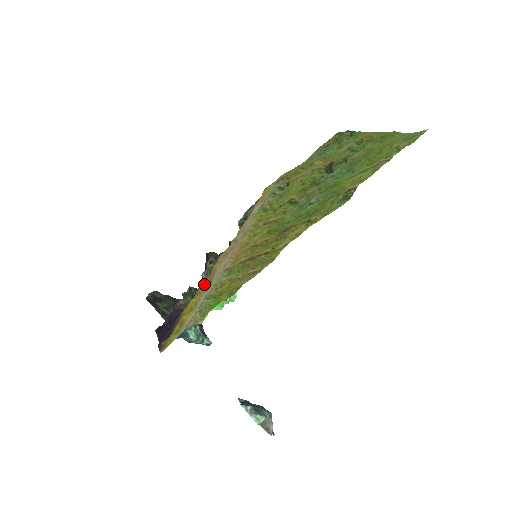
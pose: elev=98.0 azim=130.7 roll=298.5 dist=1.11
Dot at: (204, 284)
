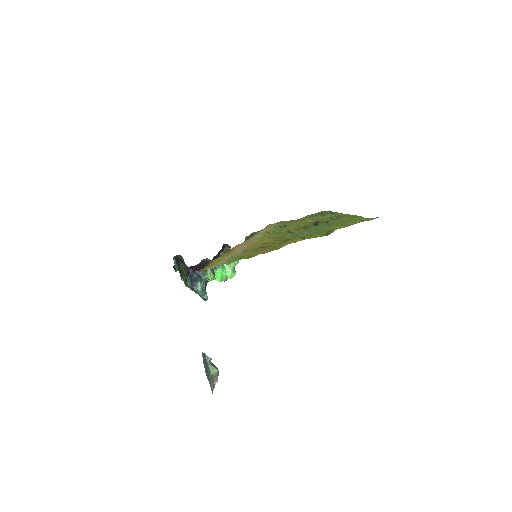
Dot at: (227, 253)
